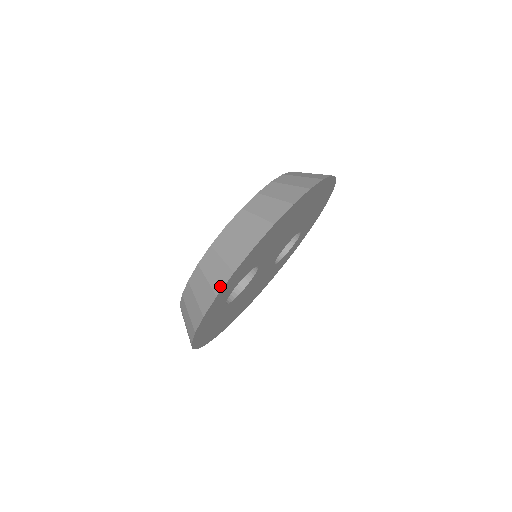
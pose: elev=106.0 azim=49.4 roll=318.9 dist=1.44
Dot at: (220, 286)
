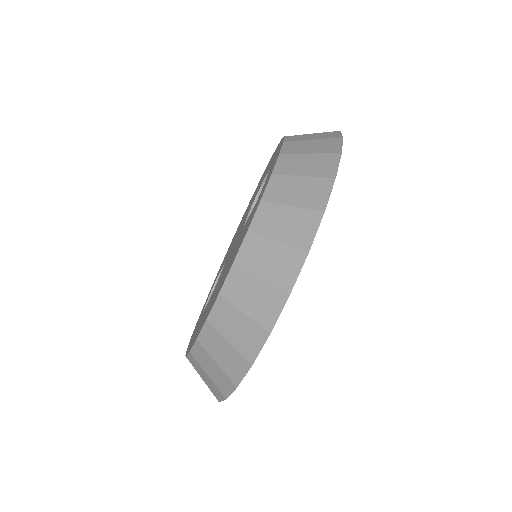
Dot at: (272, 318)
